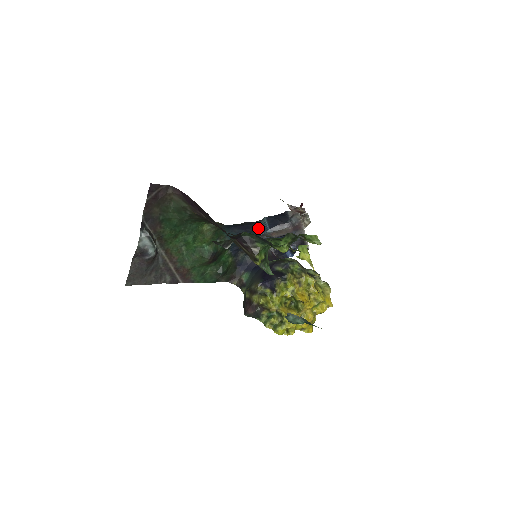
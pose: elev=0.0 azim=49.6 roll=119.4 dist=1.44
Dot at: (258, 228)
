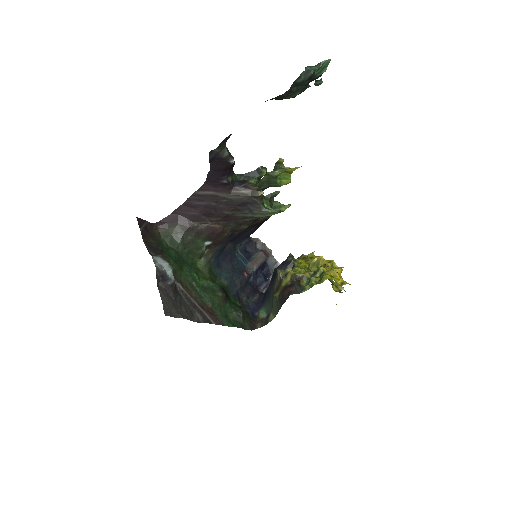
Dot at: (239, 259)
